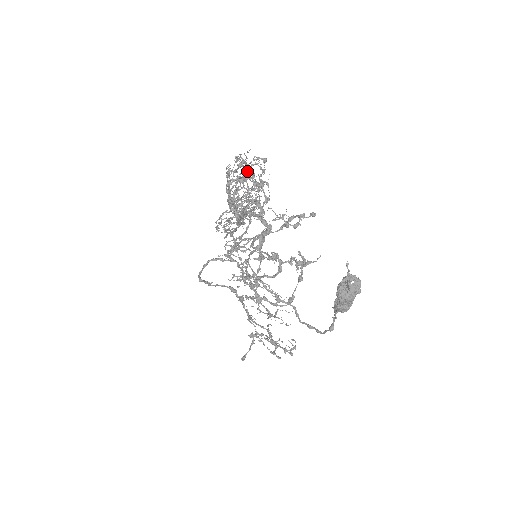
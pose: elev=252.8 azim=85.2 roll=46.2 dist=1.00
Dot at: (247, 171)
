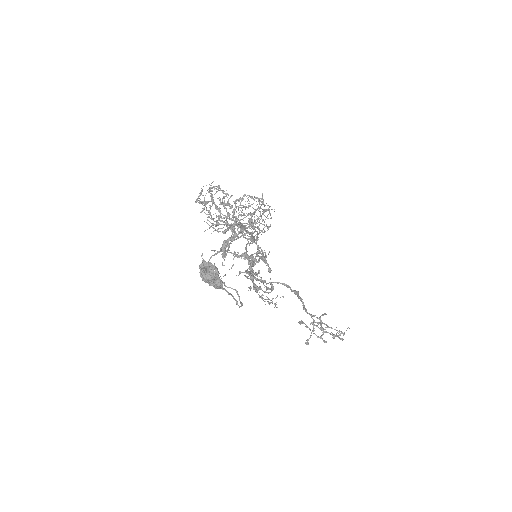
Dot at: occluded
